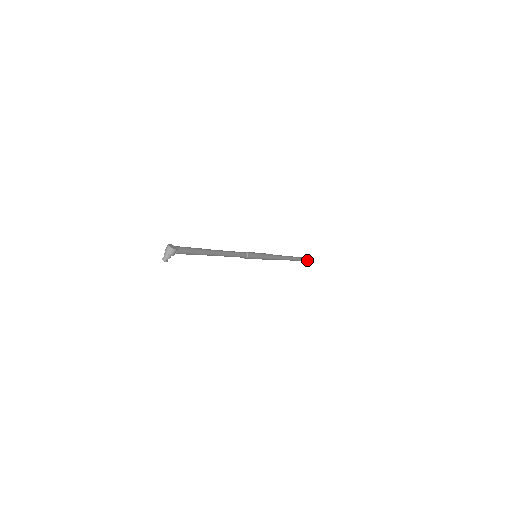
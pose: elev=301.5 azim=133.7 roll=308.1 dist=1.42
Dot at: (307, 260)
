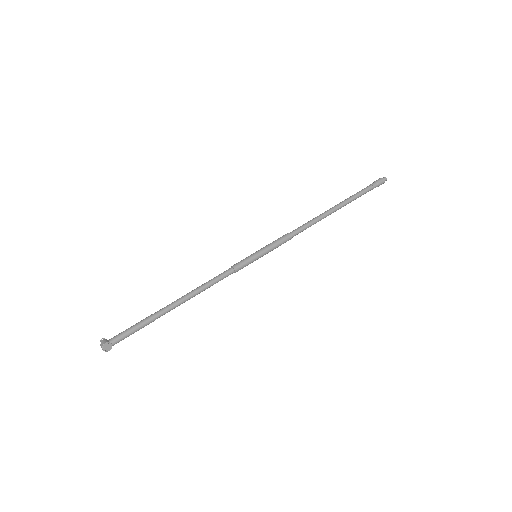
Dot at: occluded
